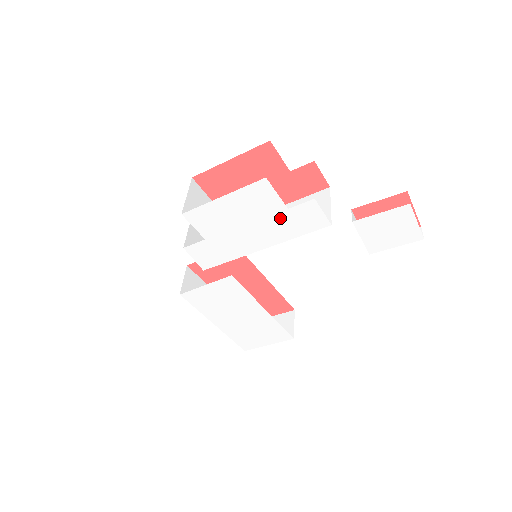
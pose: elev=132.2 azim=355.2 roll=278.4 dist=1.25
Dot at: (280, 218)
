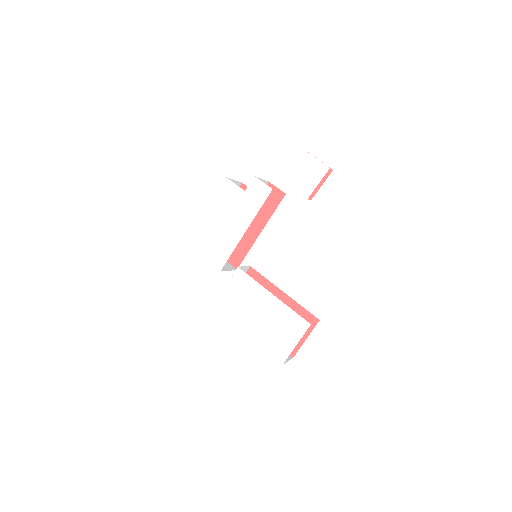
Dot at: (244, 200)
